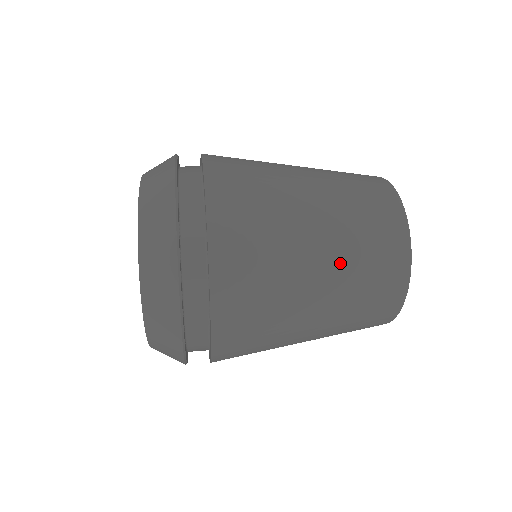
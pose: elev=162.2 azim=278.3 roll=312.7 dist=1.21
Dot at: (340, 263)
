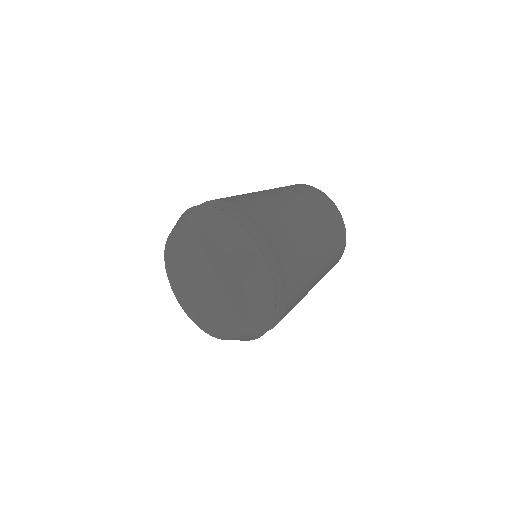
Dot at: (320, 227)
